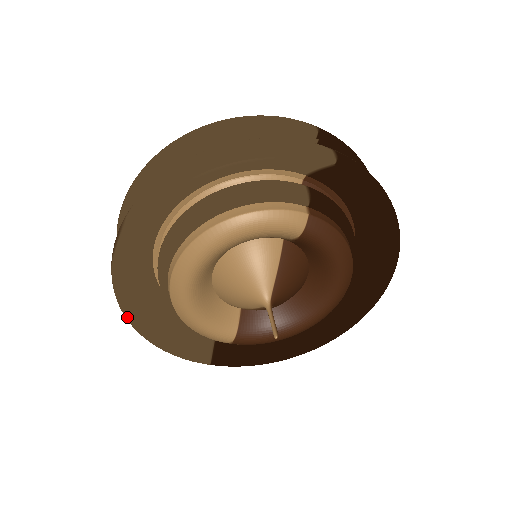
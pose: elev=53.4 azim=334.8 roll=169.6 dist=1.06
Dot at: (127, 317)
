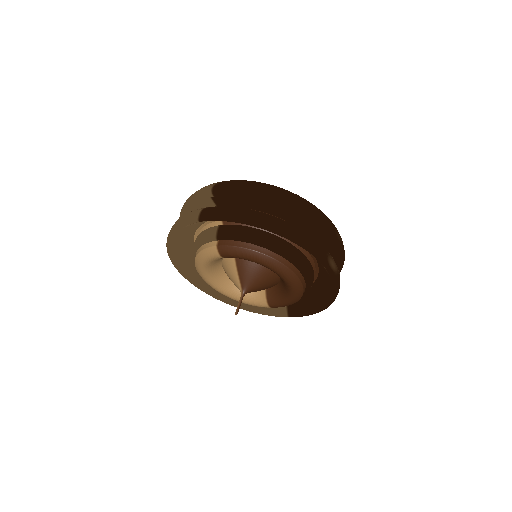
Dot at: (224, 302)
